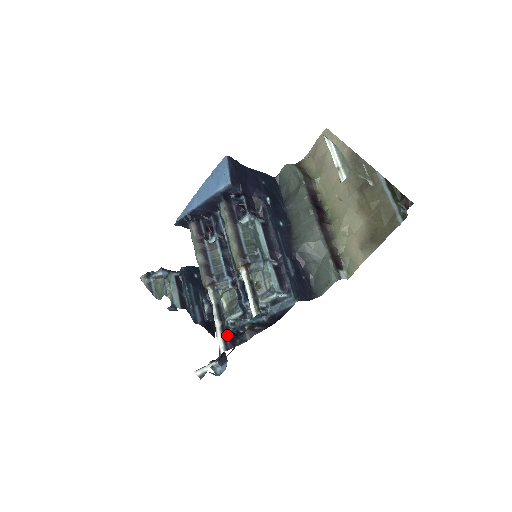
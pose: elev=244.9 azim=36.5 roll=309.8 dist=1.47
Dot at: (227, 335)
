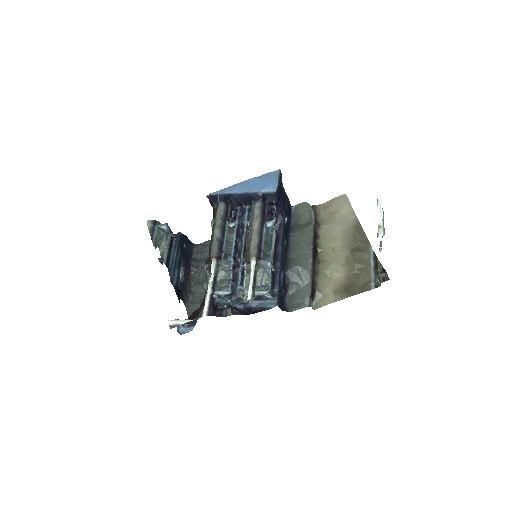
Dot at: (212, 304)
